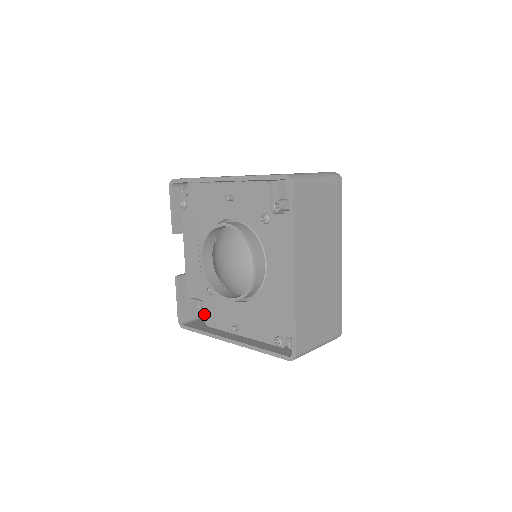
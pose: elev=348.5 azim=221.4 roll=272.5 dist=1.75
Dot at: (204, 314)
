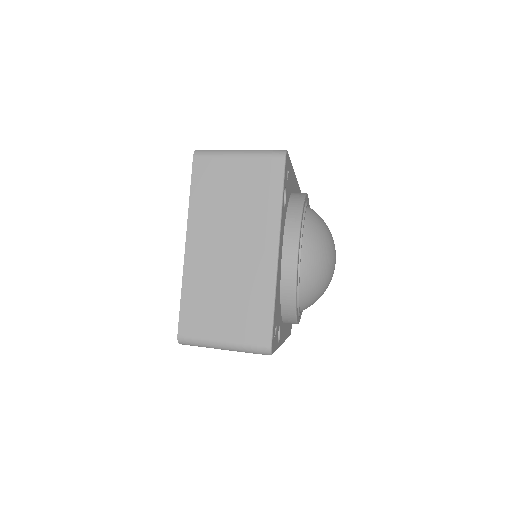
Dot at: occluded
